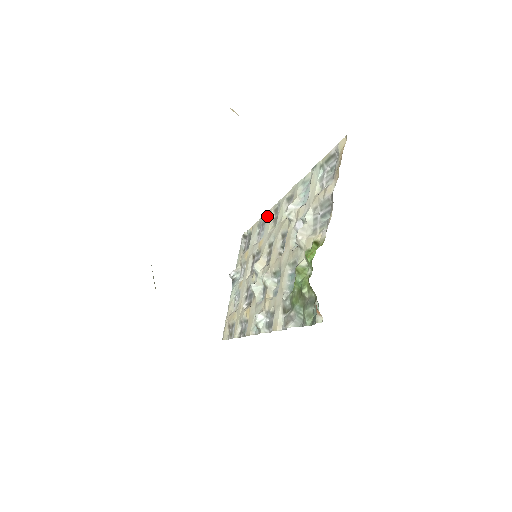
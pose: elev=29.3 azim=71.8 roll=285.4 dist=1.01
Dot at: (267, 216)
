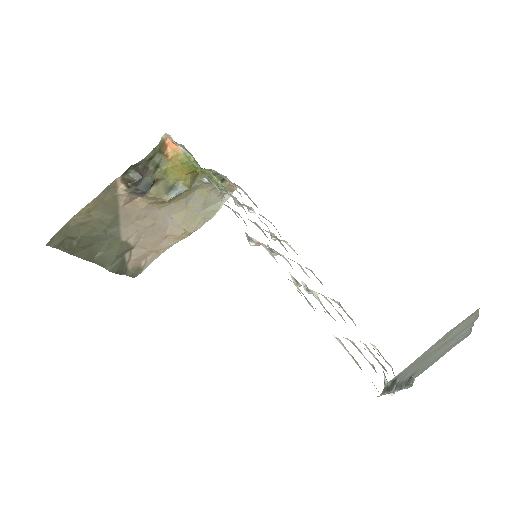
Dot at: occluded
